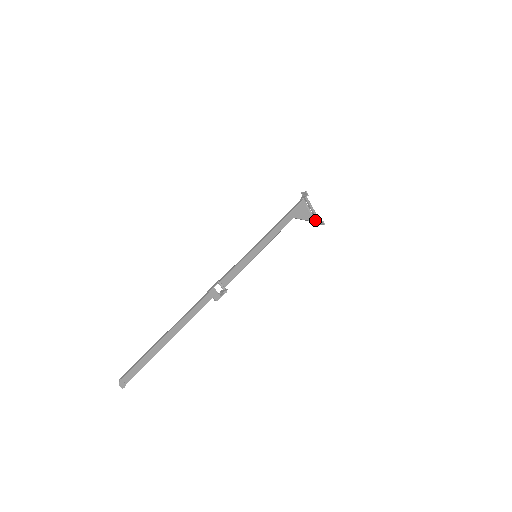
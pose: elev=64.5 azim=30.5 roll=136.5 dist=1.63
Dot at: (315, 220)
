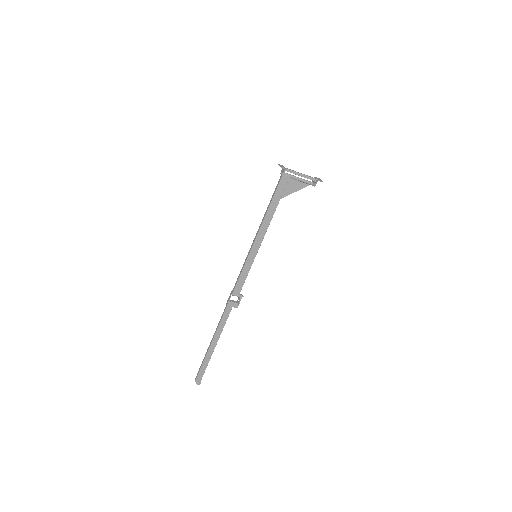
Dot at: (309, 183)
